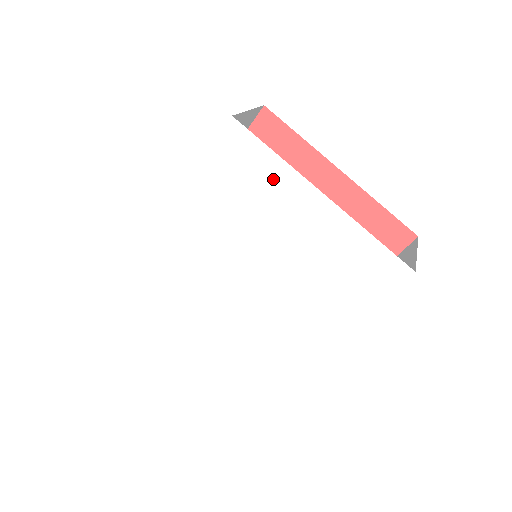
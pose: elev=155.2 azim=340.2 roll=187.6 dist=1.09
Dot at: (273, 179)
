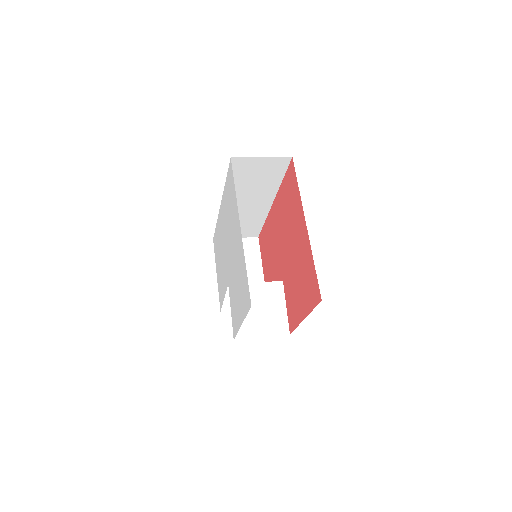
Dot at: (234, 205)
